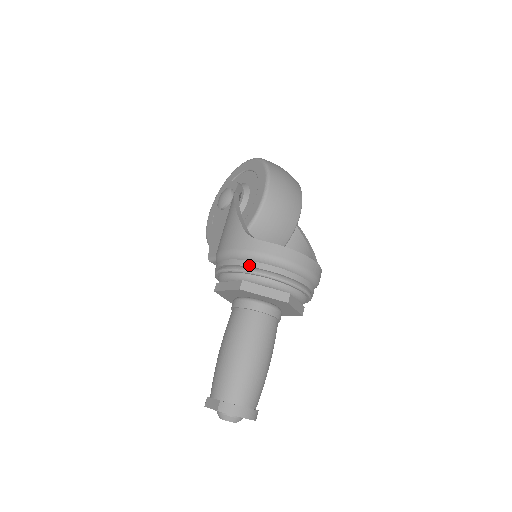
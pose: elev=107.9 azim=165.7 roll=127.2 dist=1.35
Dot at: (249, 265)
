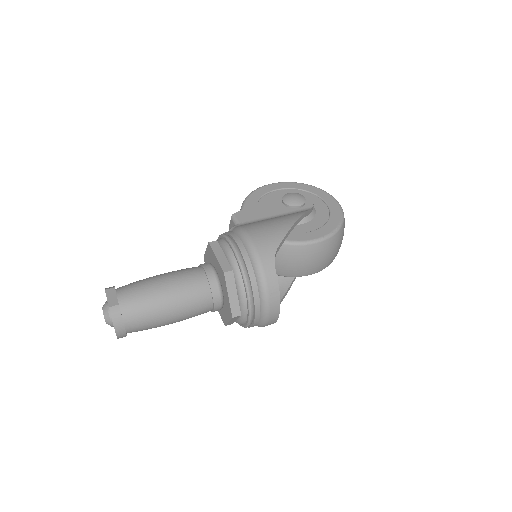
Dot at: (249, 270)
